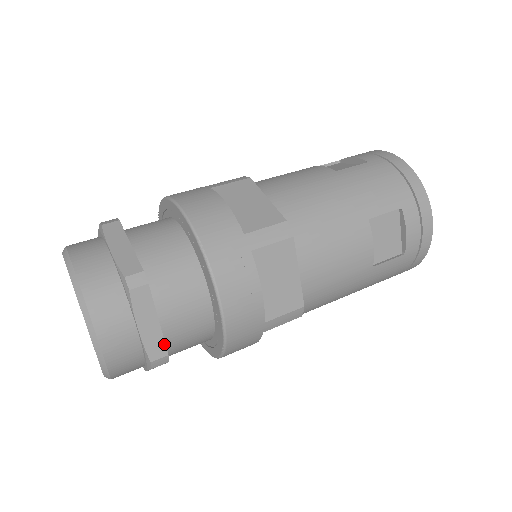
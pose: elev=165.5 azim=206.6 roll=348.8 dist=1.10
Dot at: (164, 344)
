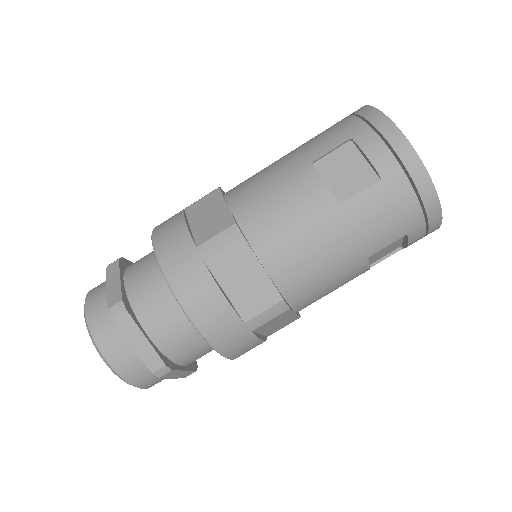
Dot at: (192, 371)
